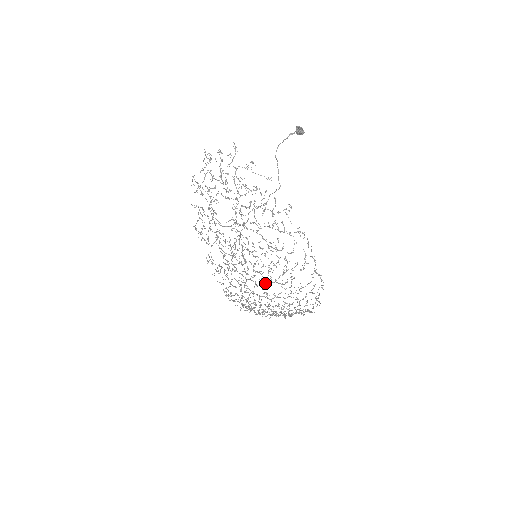
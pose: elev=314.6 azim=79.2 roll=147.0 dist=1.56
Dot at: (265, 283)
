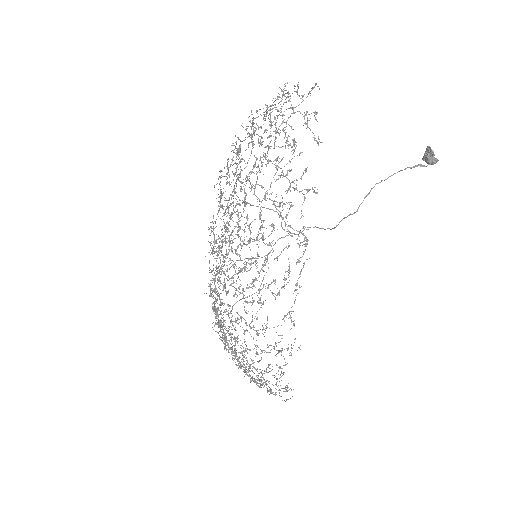
Dot at: (230, 284)
